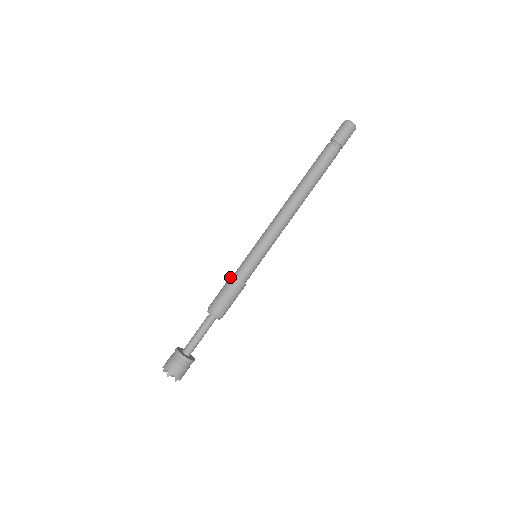
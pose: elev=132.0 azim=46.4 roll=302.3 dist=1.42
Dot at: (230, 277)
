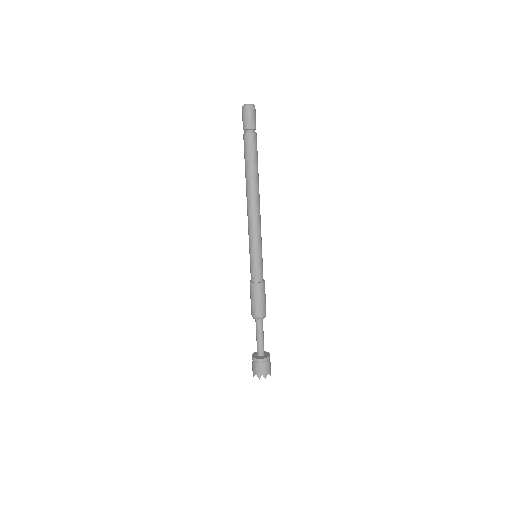
Dot at: (252, 285)
